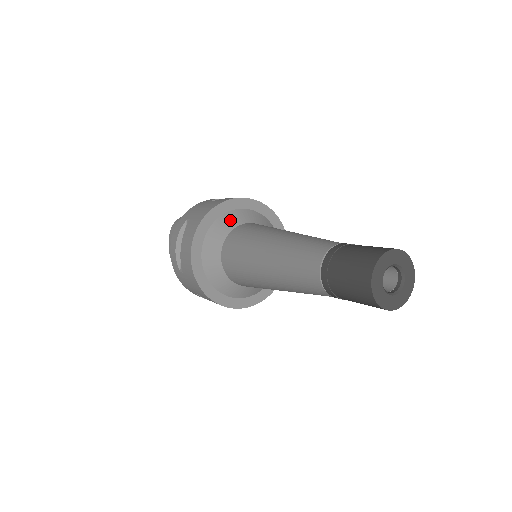
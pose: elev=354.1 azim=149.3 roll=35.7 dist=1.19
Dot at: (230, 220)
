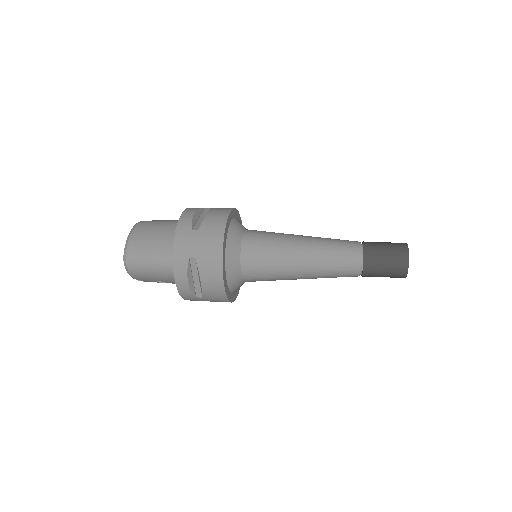
Dot at: occluded
